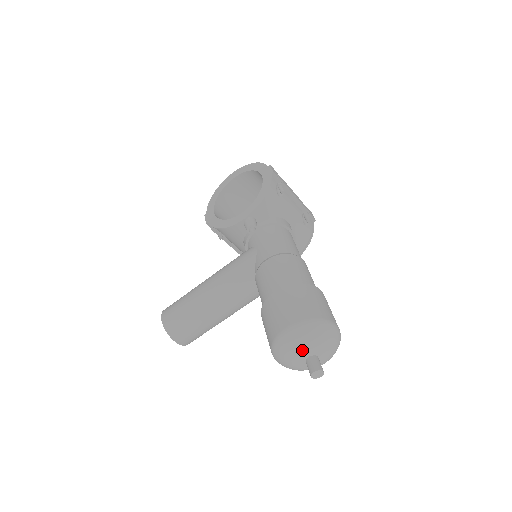
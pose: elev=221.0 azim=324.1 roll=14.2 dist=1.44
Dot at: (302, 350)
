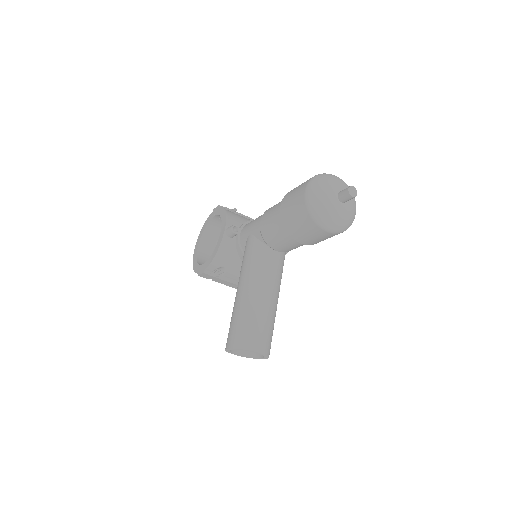
Dot at: (328, 191)
